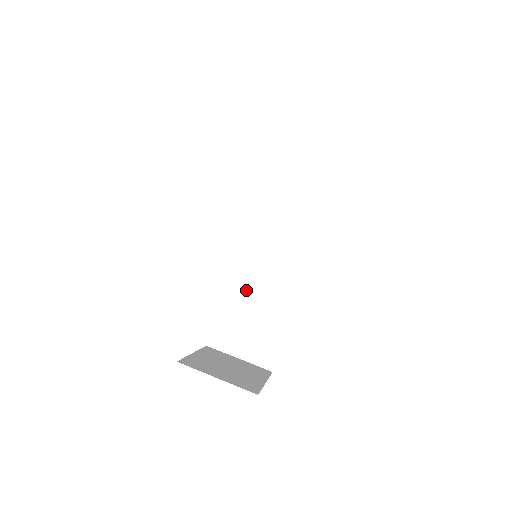
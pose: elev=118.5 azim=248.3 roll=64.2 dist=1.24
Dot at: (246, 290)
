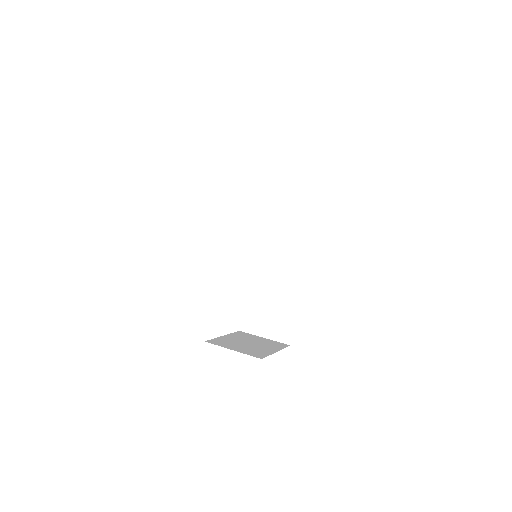
Dot at: (262, 284)
